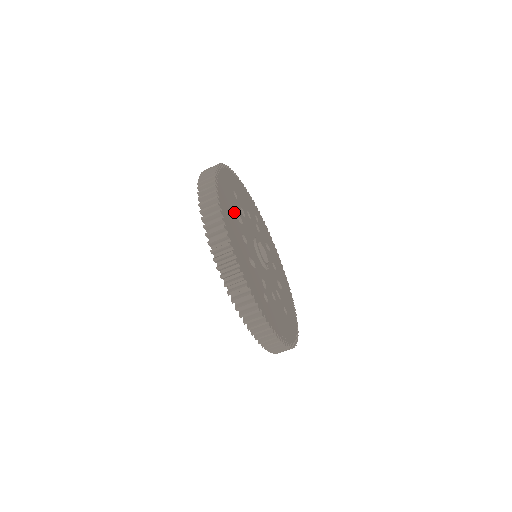
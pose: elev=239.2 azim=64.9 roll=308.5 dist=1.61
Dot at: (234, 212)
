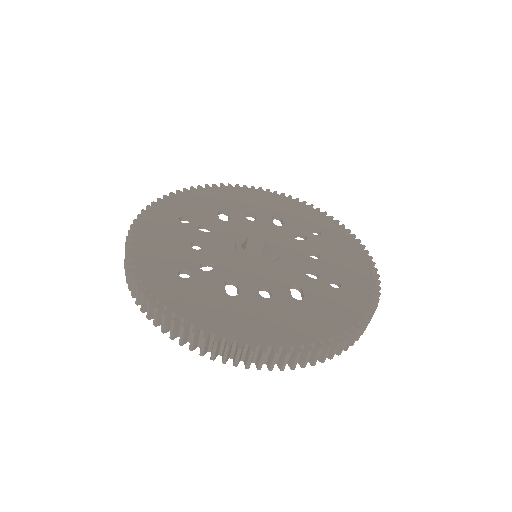
Dot at: (230, 300)
